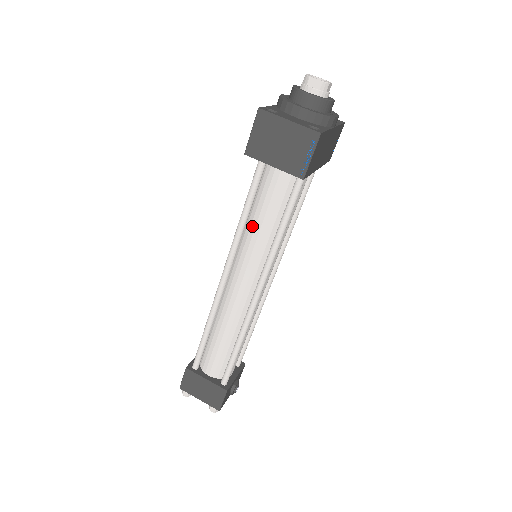
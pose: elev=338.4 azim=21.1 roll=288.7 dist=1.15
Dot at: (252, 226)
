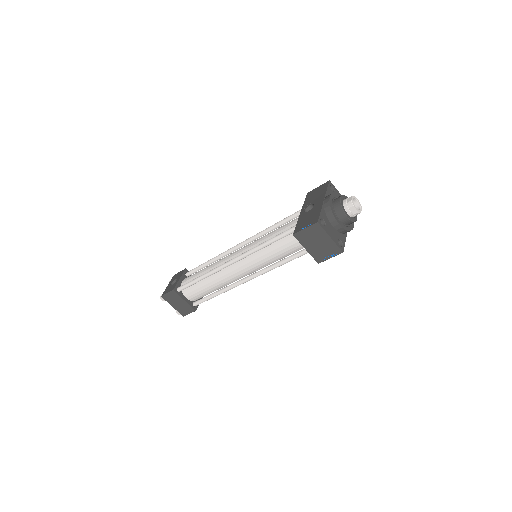
Dot at: (267, 250)
